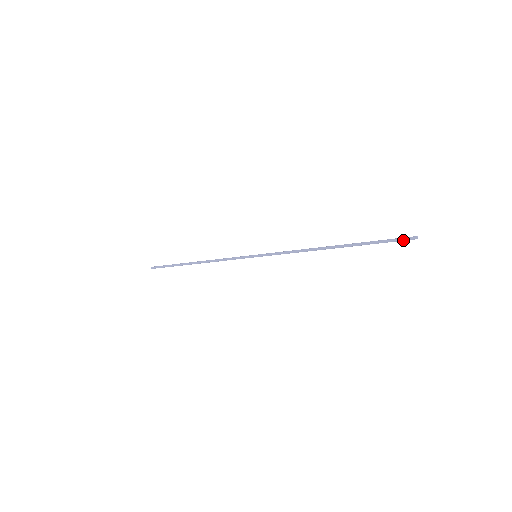
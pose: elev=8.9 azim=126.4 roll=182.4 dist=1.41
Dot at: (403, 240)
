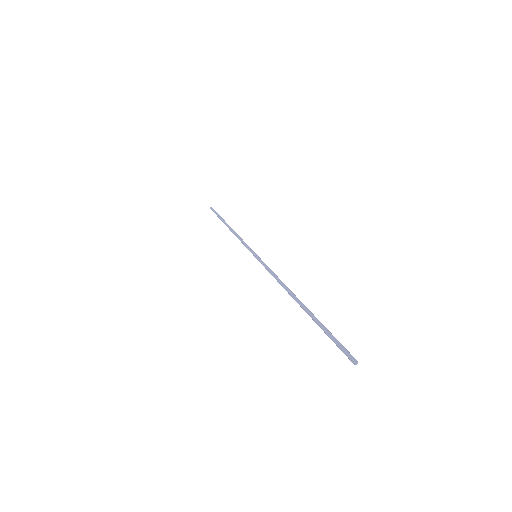
Dot at: (343, 352)
